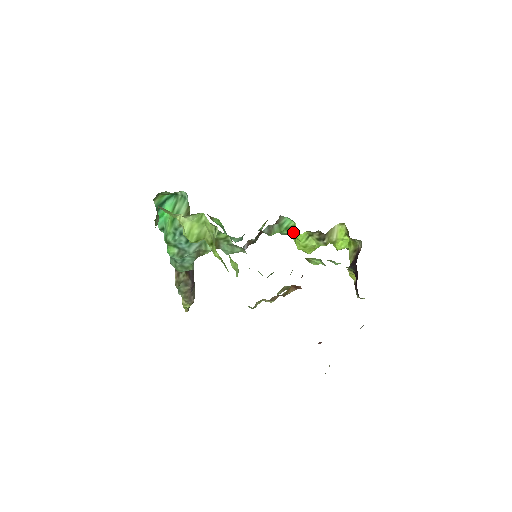
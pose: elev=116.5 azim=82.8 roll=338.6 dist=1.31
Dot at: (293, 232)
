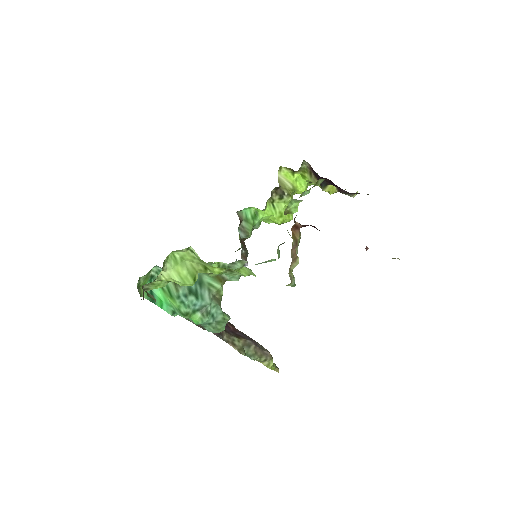
Dot at: (261, 215)
